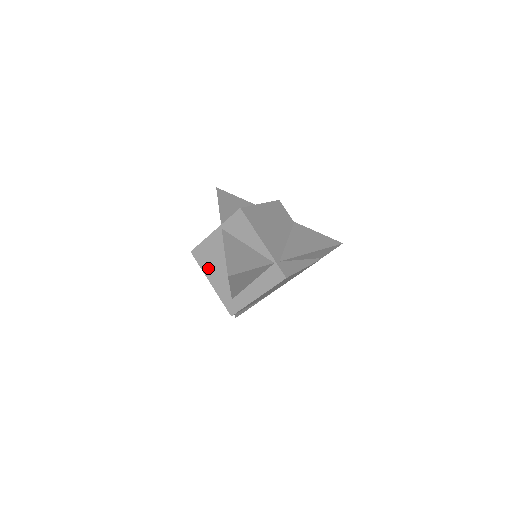
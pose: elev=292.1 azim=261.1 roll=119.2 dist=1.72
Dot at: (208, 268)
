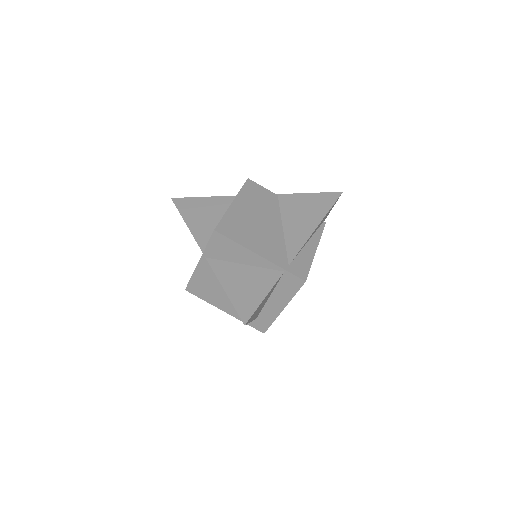
Dot at: (213, 299)
